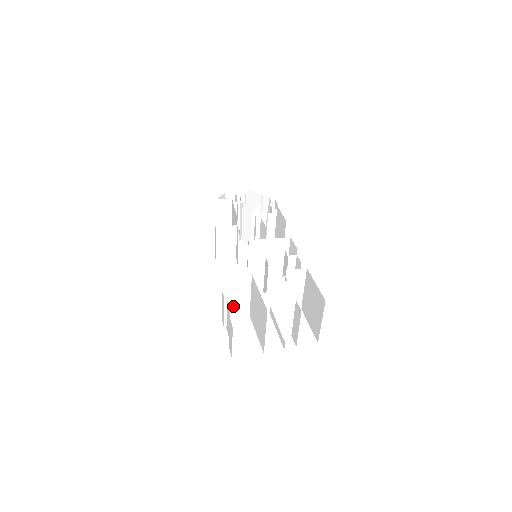
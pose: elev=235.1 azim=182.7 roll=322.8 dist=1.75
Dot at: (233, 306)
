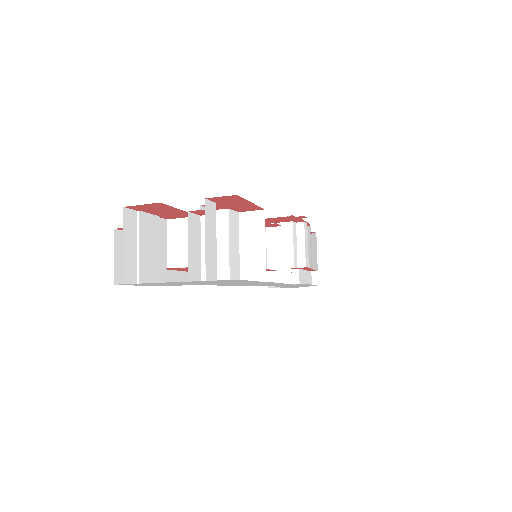
Dot at: (180, 266)
